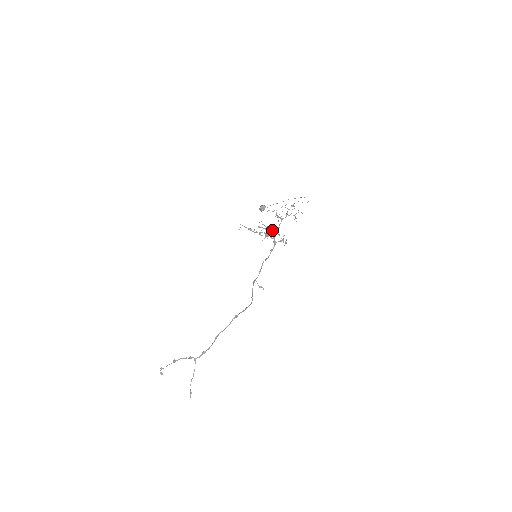
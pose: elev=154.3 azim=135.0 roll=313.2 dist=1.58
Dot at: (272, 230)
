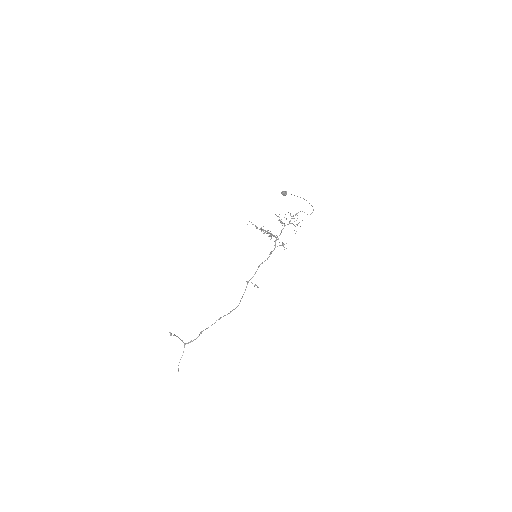
Dot at: occluded
